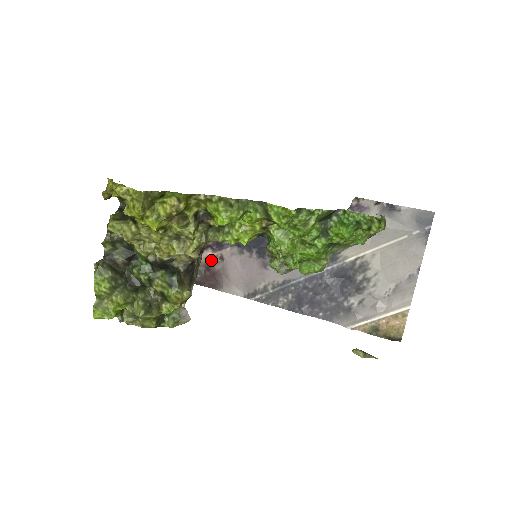
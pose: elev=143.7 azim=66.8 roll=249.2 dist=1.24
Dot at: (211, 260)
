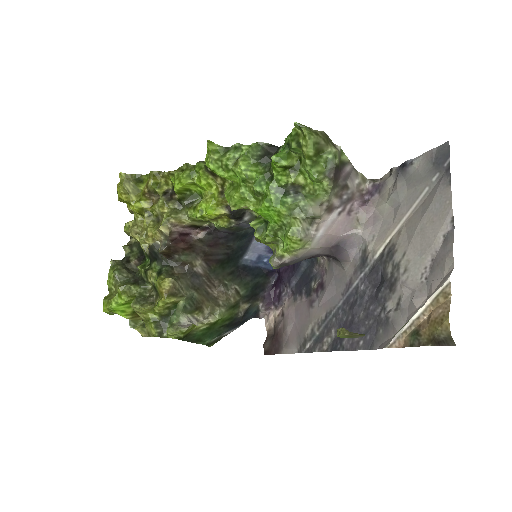
Dot at: (276, 321)
